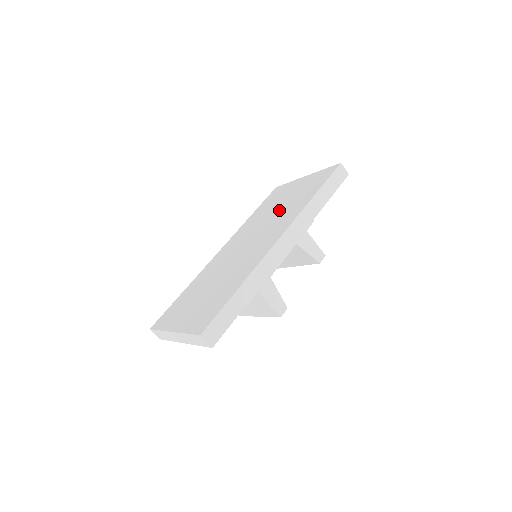
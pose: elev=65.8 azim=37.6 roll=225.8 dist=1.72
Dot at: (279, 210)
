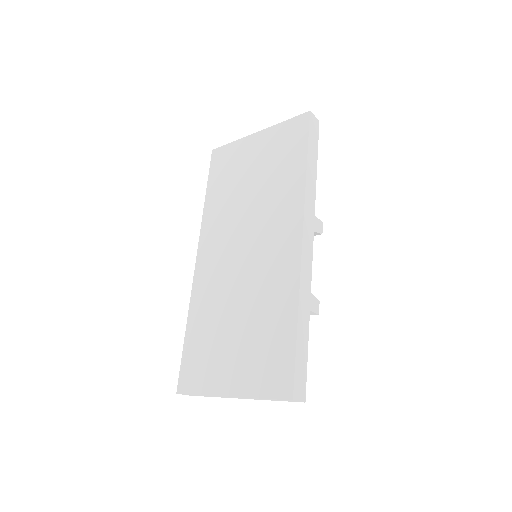
Dot at: (257, 191)
